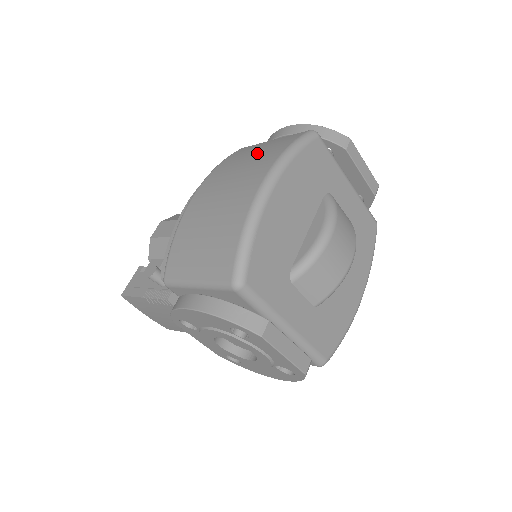
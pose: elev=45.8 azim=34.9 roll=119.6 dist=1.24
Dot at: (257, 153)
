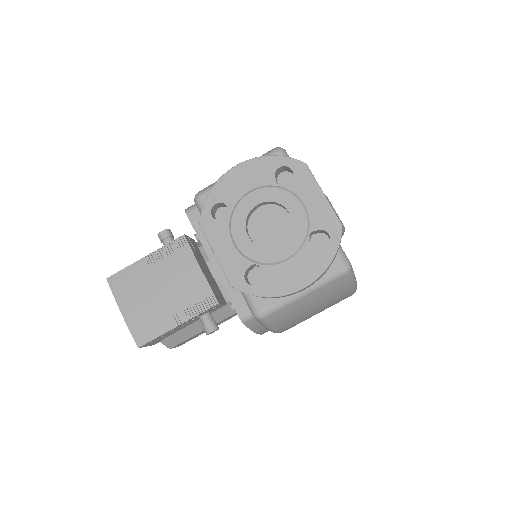
Dot at: occluded
